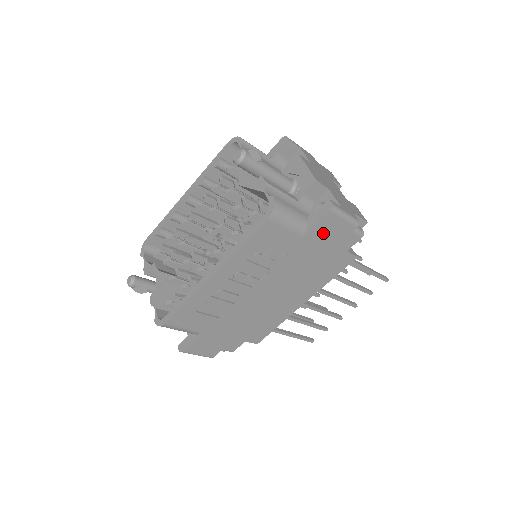
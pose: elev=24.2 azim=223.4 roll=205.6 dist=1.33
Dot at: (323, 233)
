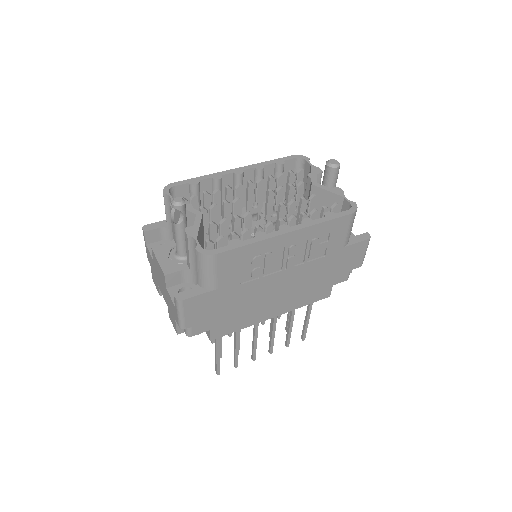
Dot at: (350, 255)
